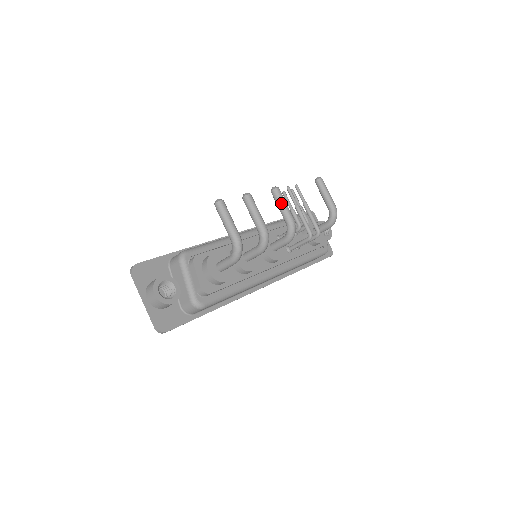
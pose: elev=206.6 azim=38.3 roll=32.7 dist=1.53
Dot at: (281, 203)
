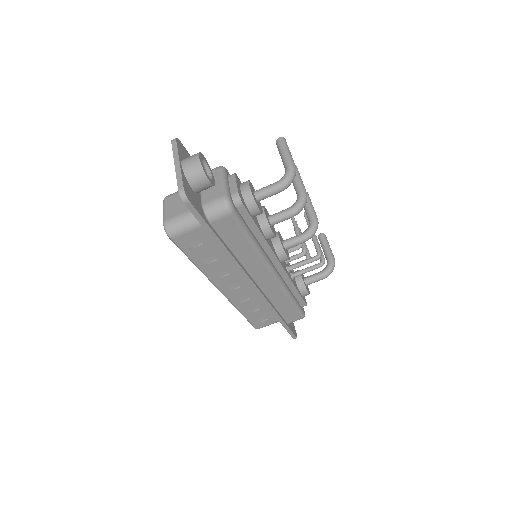
Dot at: (310, 203)
